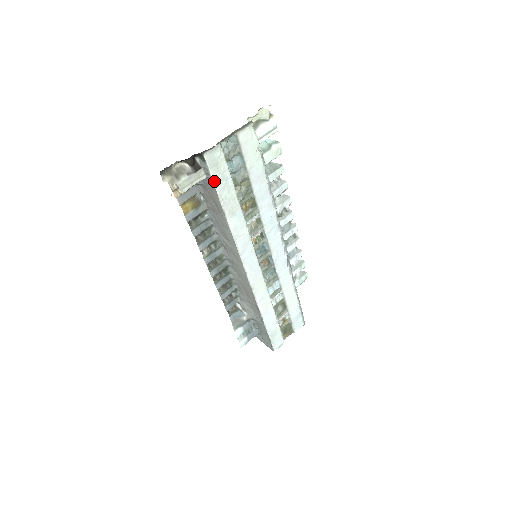
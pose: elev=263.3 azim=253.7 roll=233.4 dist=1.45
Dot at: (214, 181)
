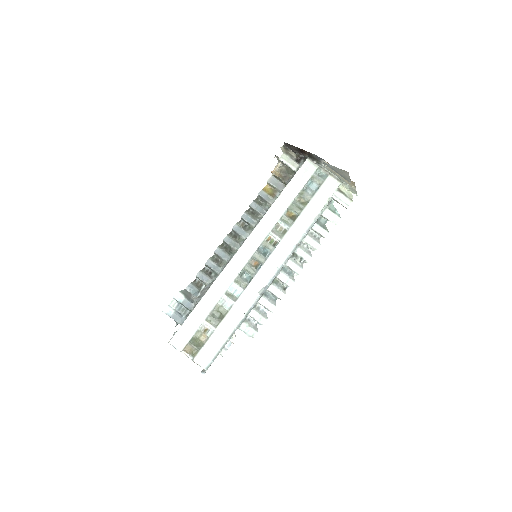
Dot at: (296, 175)
